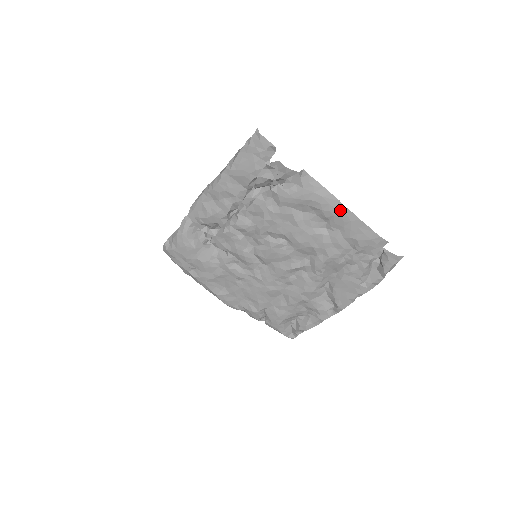
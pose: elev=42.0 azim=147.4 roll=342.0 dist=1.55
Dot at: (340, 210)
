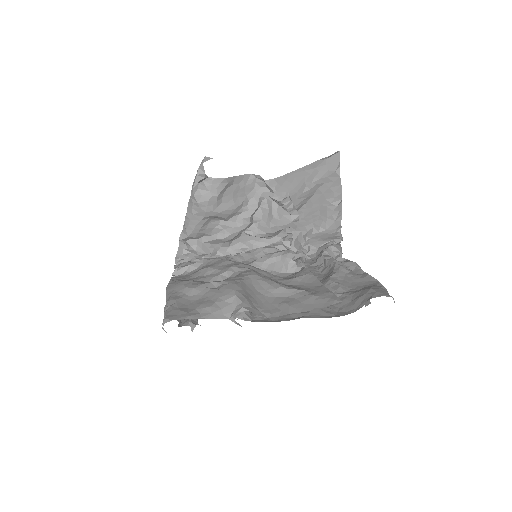
Dot at: occluded
